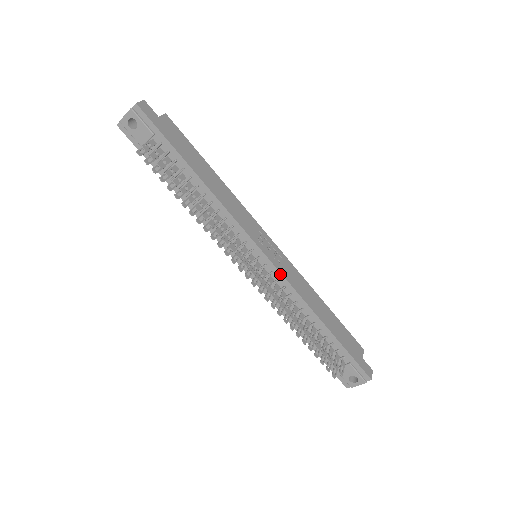
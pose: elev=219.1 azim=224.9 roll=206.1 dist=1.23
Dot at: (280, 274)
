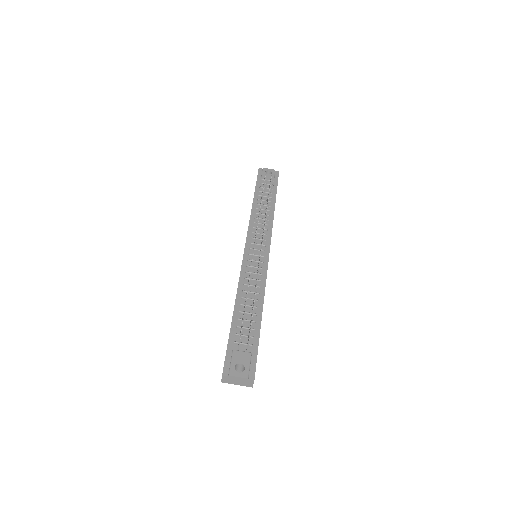
Dot at: (267, 267)
